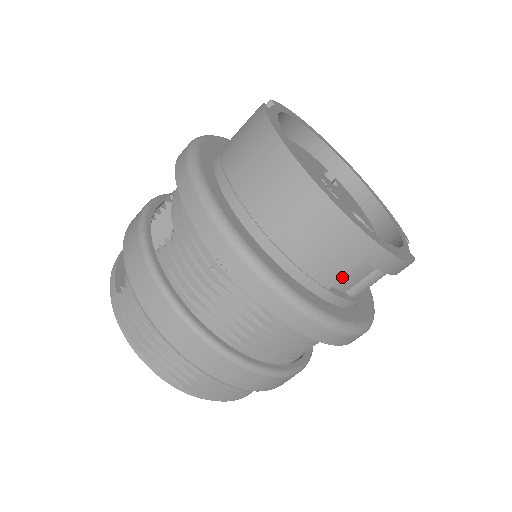
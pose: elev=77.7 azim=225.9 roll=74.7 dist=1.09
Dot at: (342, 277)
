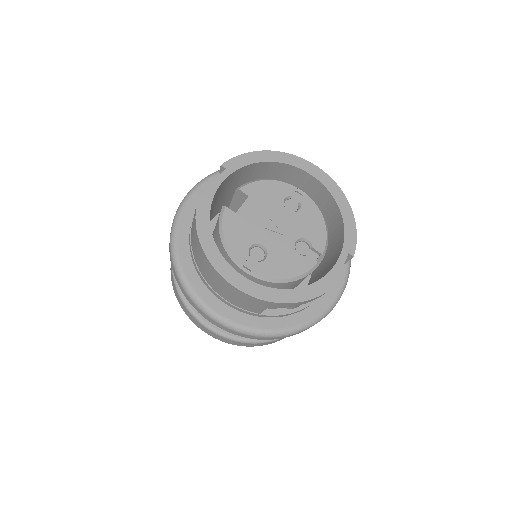
Dot at: (263, 310)
